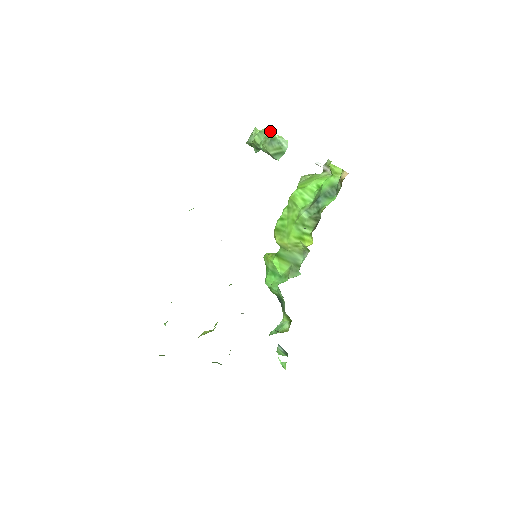
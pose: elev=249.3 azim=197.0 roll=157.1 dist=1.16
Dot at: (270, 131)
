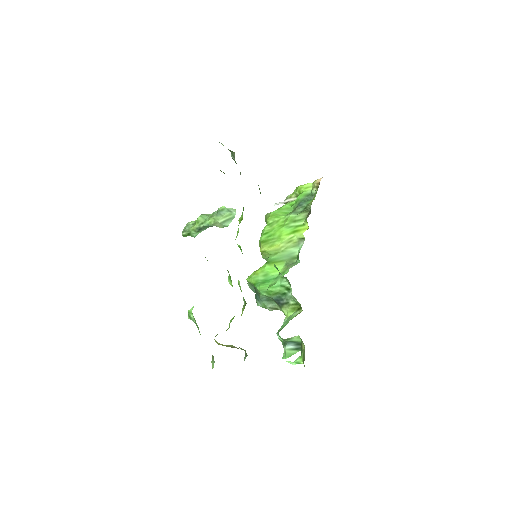
Dot at: occluded
